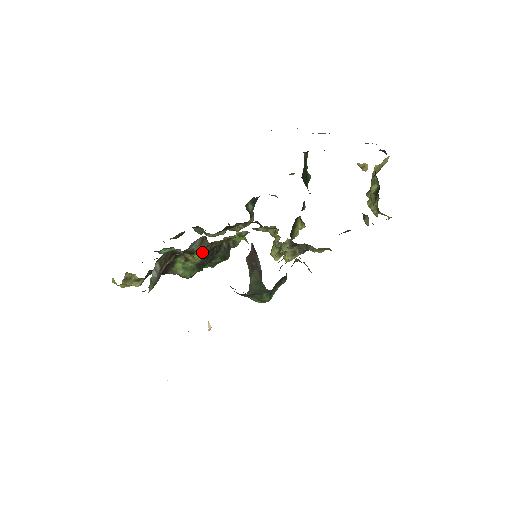
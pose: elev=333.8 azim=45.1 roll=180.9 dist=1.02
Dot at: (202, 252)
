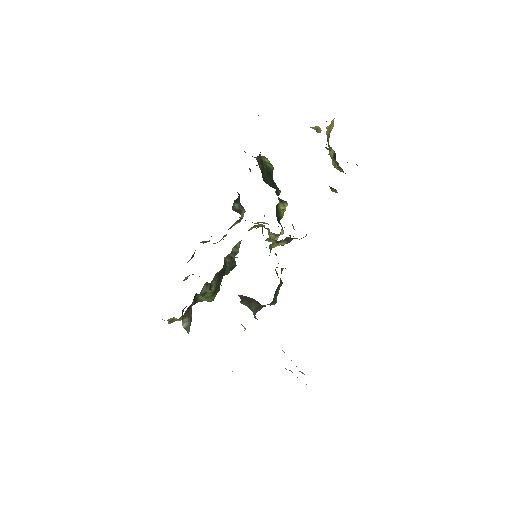
Dot at: (212, 284)
